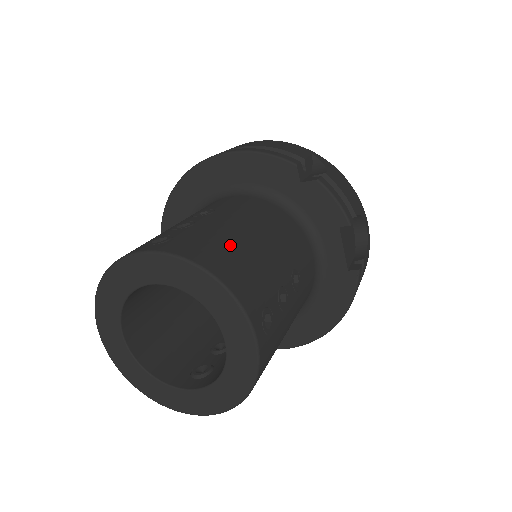
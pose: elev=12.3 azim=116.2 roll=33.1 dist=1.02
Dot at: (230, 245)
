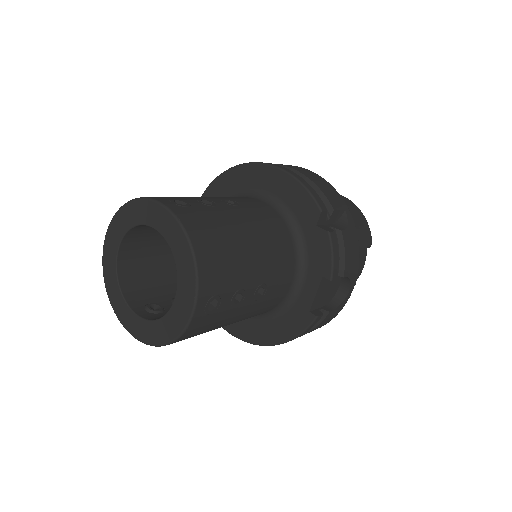
Dot at: (224, 237)
